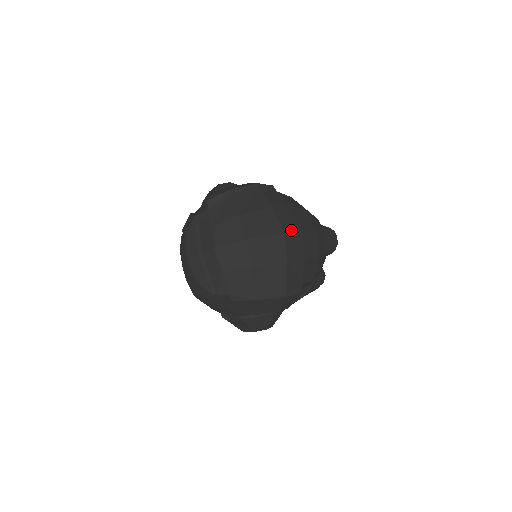
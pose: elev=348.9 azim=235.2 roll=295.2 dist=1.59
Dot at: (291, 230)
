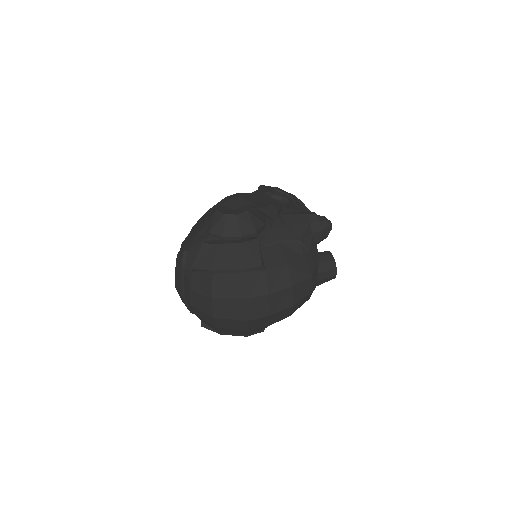
Dot at: (258, 317)
